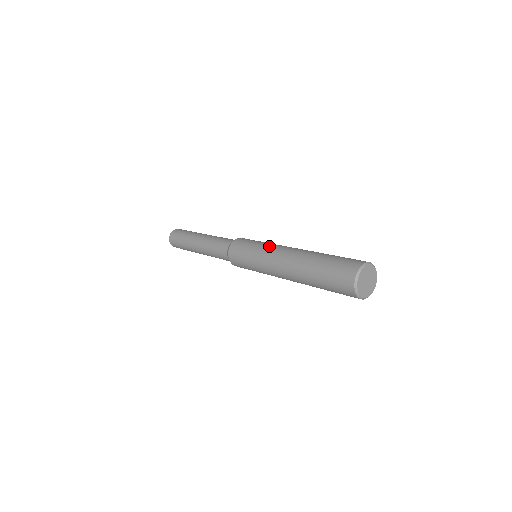
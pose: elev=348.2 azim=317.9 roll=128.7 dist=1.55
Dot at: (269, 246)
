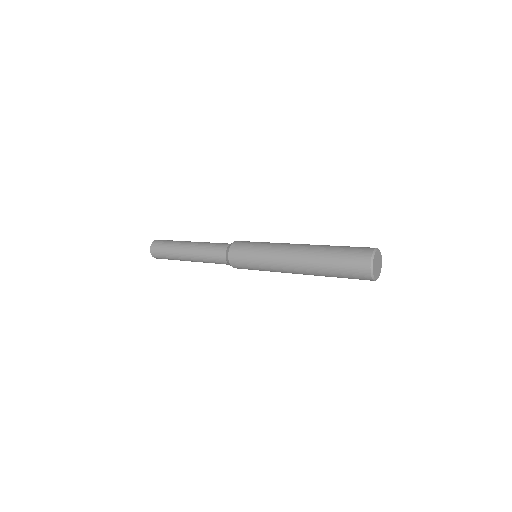
Dot at: (269, 254)
